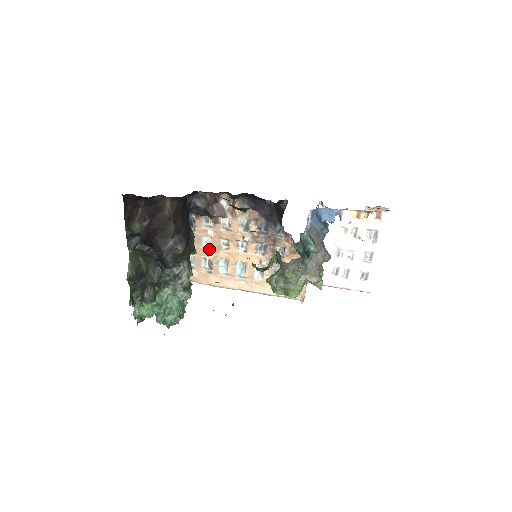
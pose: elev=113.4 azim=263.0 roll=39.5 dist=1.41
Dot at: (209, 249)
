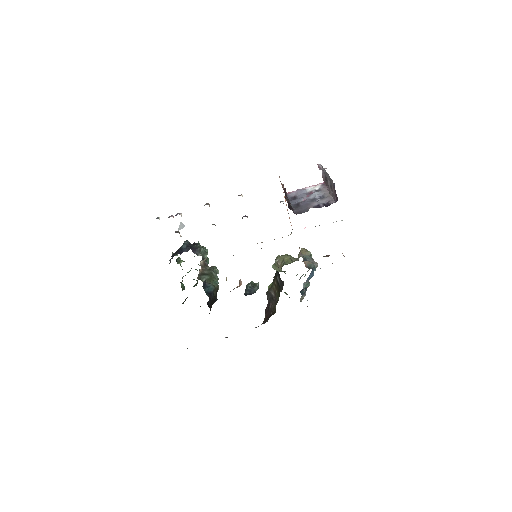
Dot at: occluded
